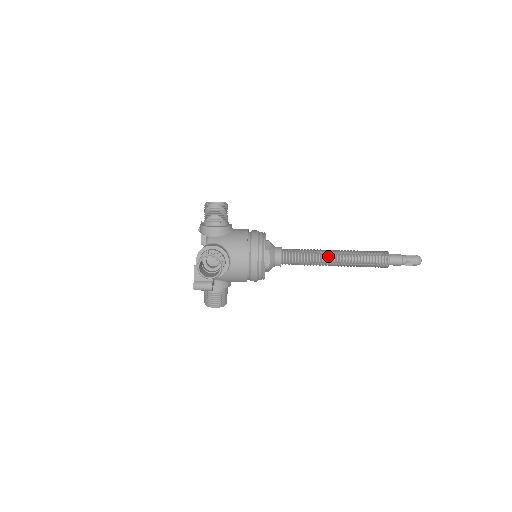
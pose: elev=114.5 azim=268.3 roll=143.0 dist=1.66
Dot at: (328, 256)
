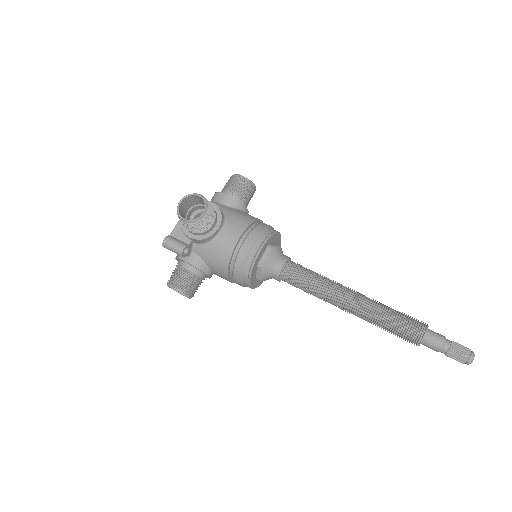
Dot at: (343, 290)
